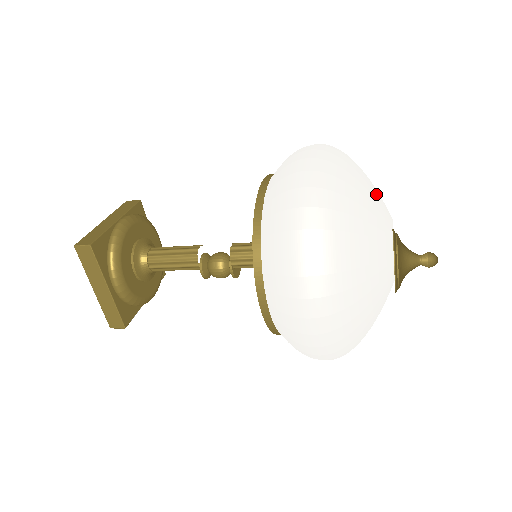
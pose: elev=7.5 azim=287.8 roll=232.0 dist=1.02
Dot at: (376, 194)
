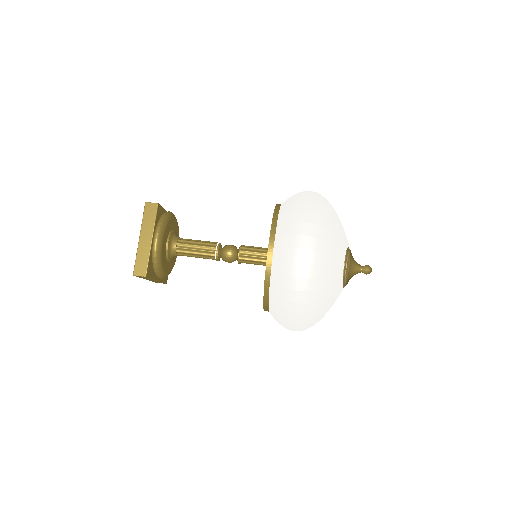
Dot at: (343, 257)
